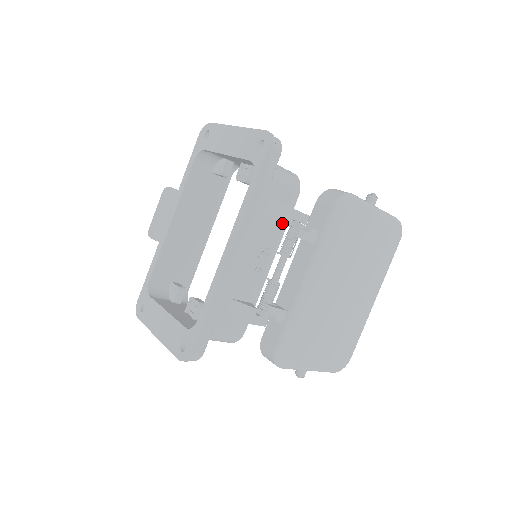
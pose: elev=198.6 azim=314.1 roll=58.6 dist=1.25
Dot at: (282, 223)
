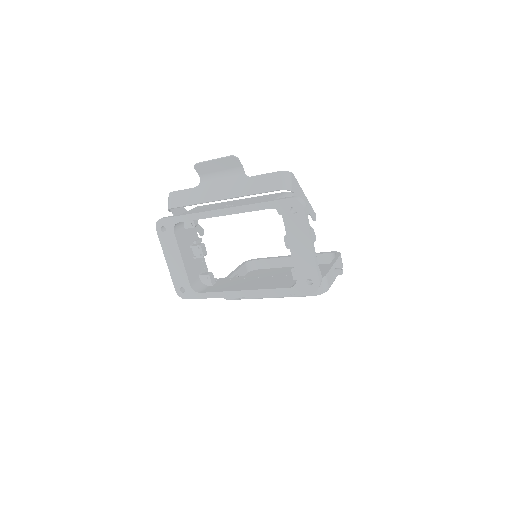
Dot at: occluded
